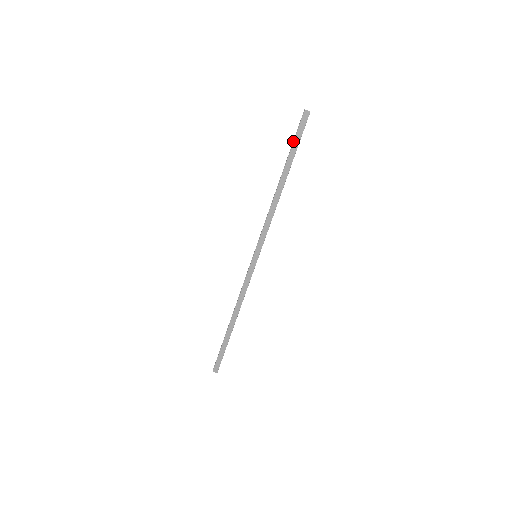
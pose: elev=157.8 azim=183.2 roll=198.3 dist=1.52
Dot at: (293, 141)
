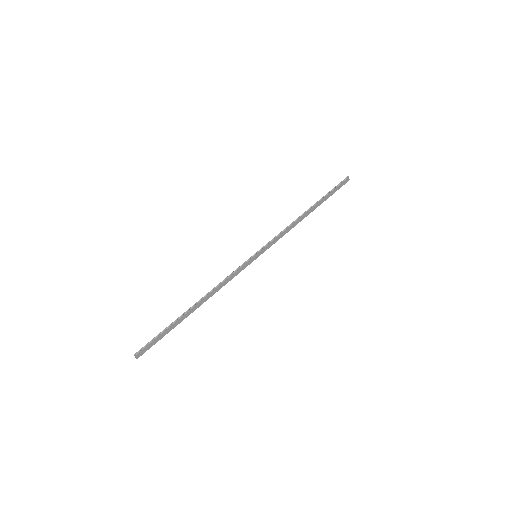
Dot at: (332, 190)
